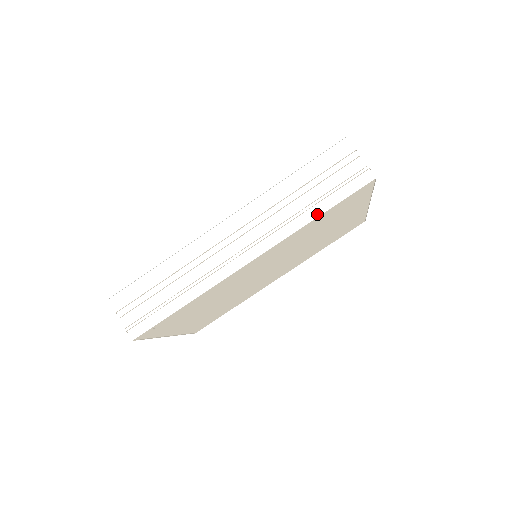
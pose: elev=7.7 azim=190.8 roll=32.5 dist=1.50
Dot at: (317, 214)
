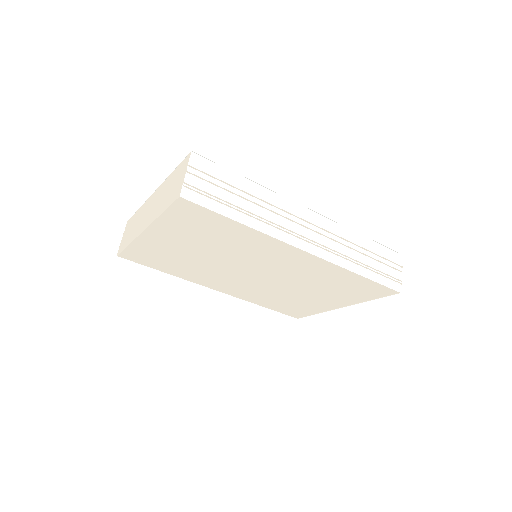
Dot at: (361, 273)
